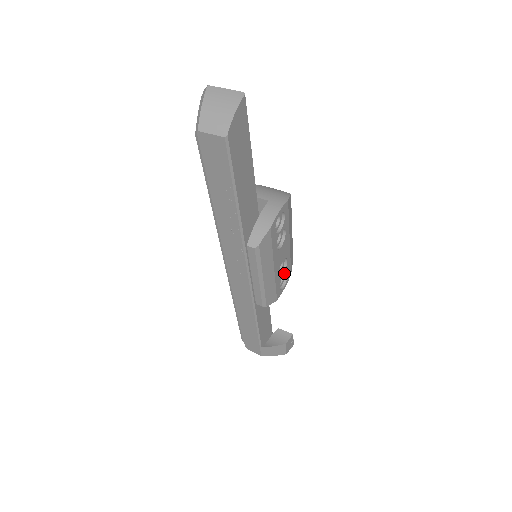
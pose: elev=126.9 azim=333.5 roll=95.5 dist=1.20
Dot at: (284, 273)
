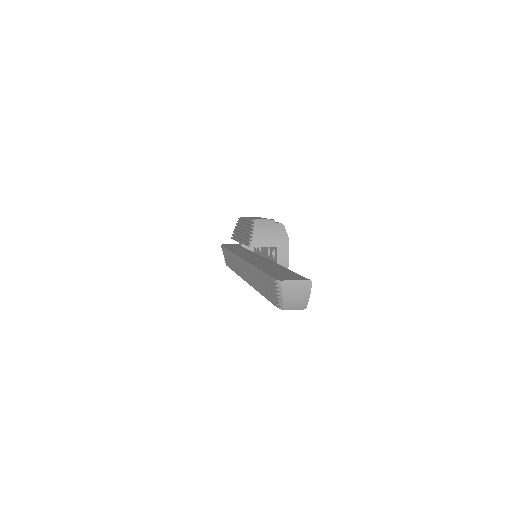
Dot at: occluded
